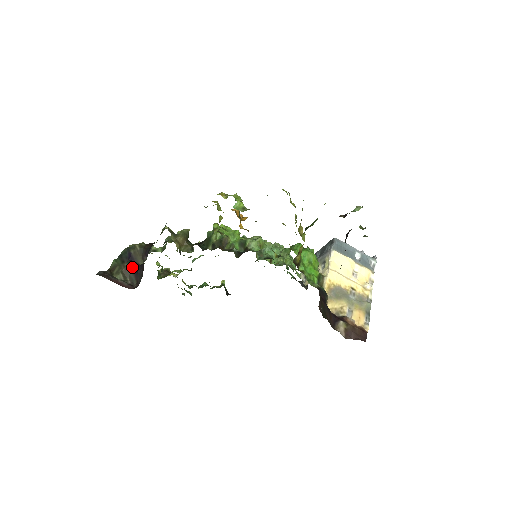
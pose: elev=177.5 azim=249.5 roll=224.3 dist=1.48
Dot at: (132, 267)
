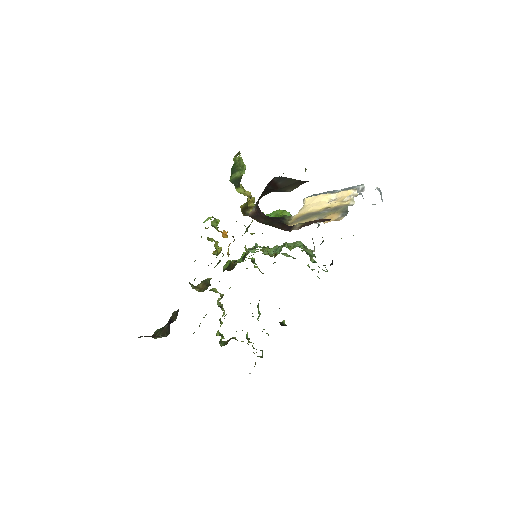
Dot at: occluded
